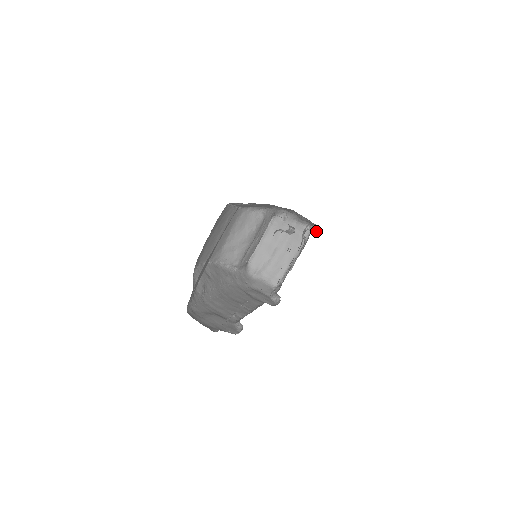
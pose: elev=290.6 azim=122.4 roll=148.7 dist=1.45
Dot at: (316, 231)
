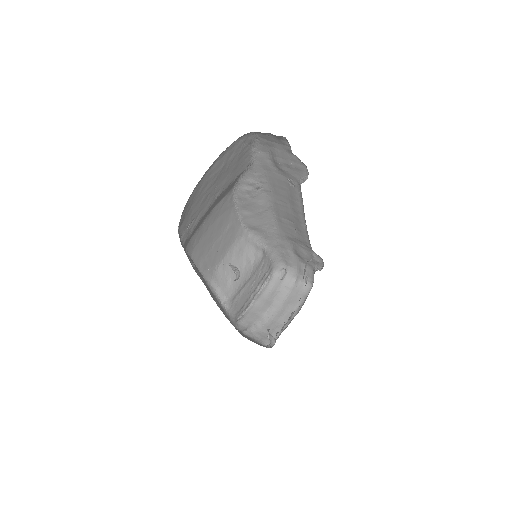
Dot at: occluded
